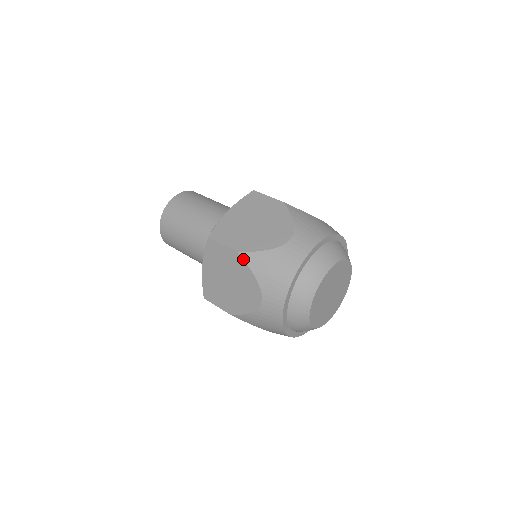
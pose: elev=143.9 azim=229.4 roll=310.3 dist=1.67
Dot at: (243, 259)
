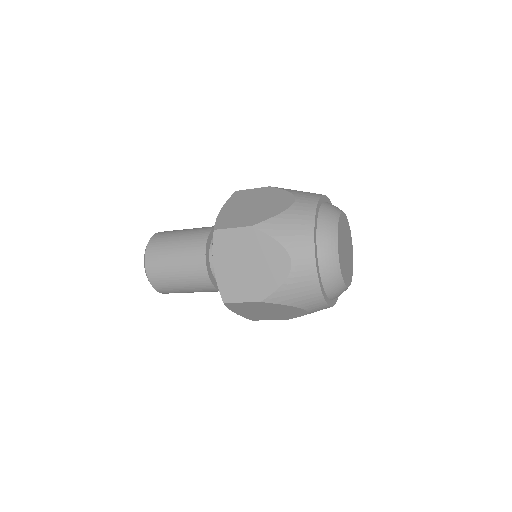
Dot at: (259, 230)
